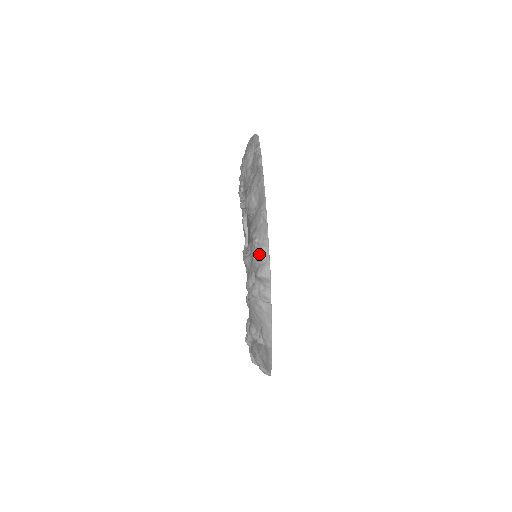
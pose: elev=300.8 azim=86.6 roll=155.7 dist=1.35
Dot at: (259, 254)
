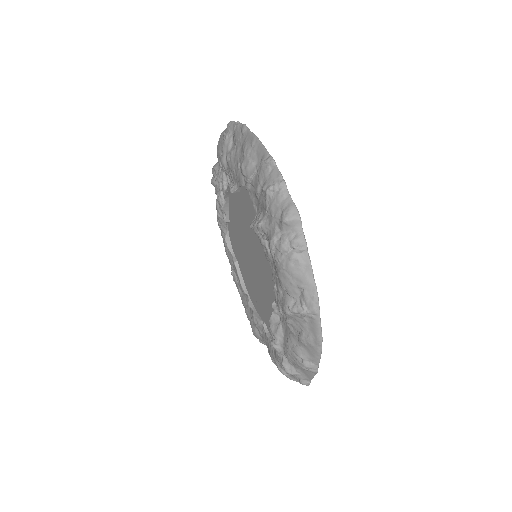
Dot at: (278, 200)
